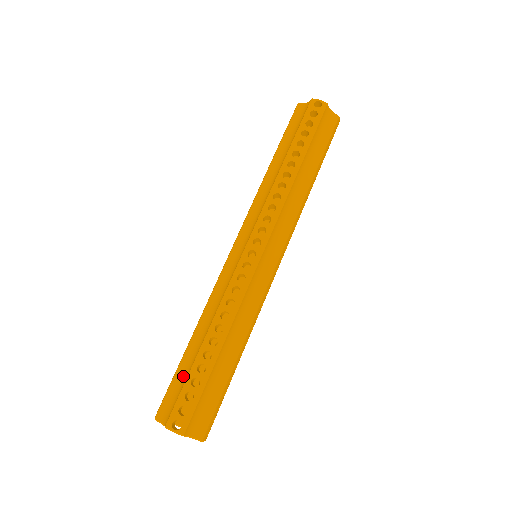
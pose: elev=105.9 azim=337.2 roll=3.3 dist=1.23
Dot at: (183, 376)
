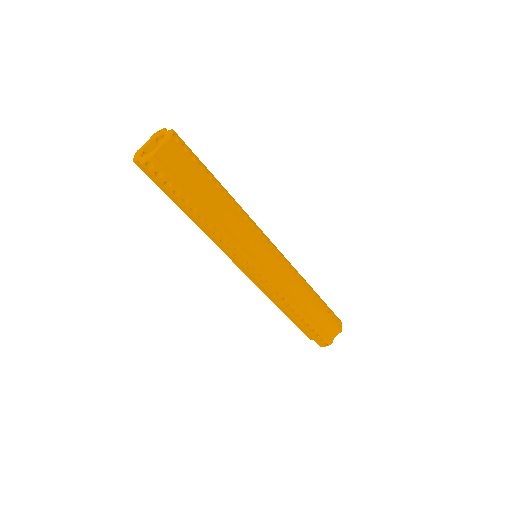
Dot at: occluded
